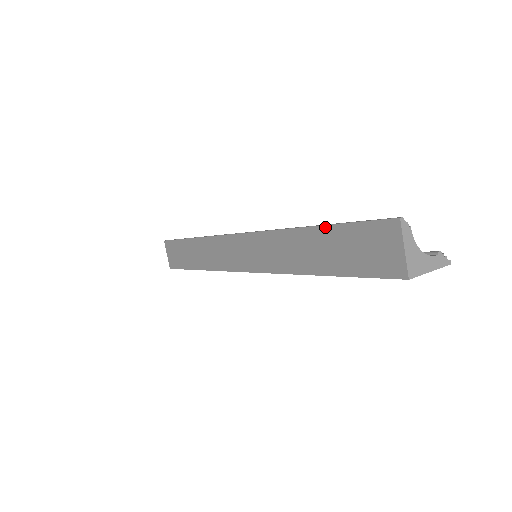
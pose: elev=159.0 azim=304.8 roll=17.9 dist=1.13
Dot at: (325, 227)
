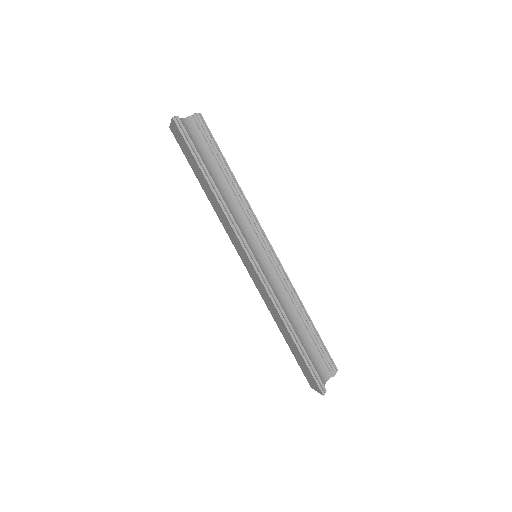
Dot at: (298, 350)
